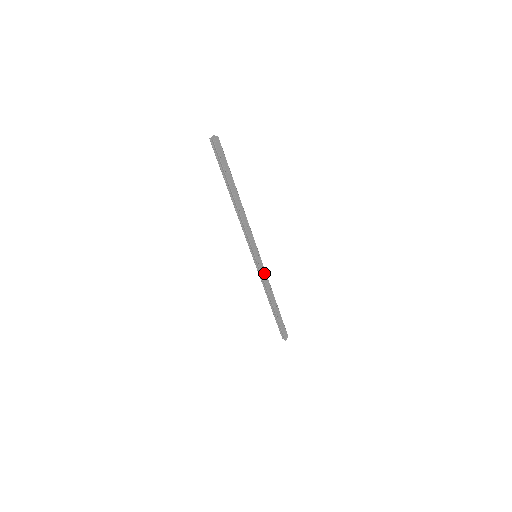
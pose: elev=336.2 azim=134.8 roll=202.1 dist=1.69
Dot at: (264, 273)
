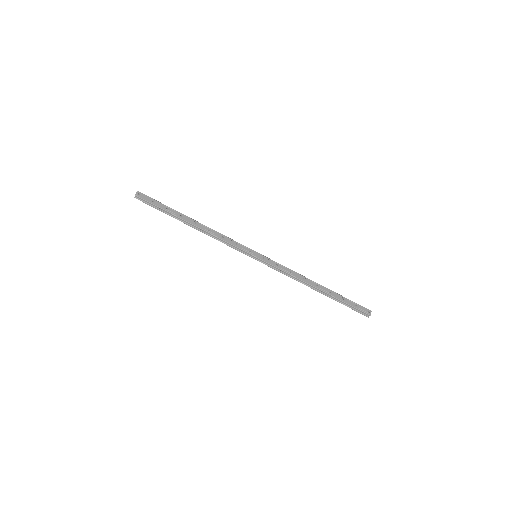
Dot at: (278, 265)
